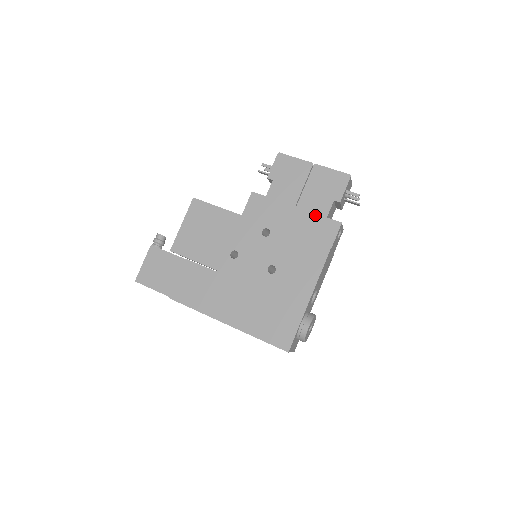
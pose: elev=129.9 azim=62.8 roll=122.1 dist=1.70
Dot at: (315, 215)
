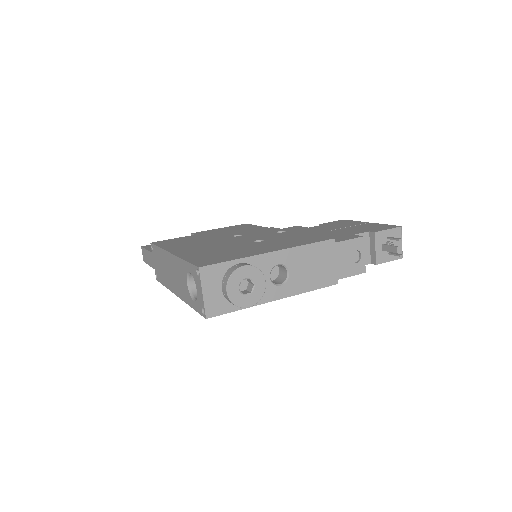
Dot at: (340, 233)
